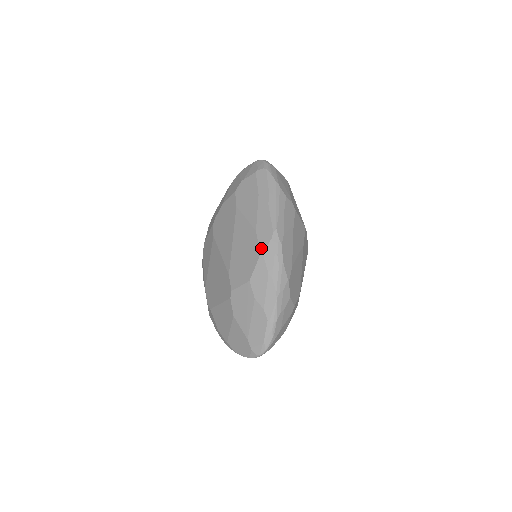
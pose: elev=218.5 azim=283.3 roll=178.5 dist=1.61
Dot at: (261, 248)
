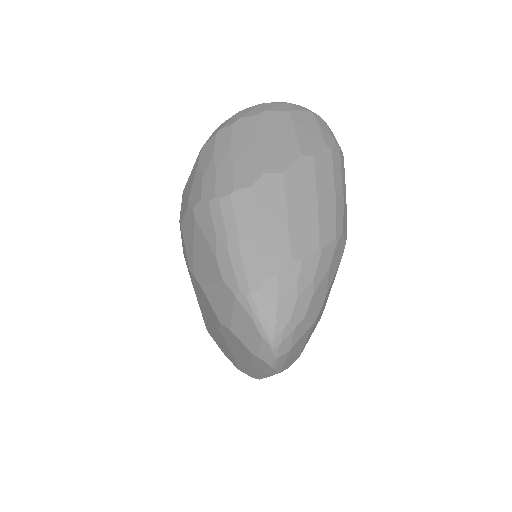
Dot at: (239, 369)
